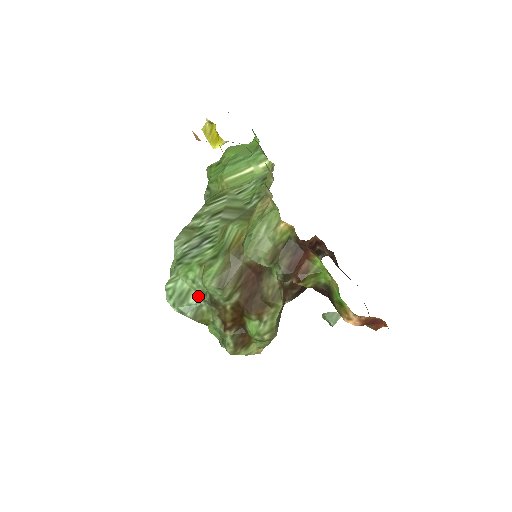
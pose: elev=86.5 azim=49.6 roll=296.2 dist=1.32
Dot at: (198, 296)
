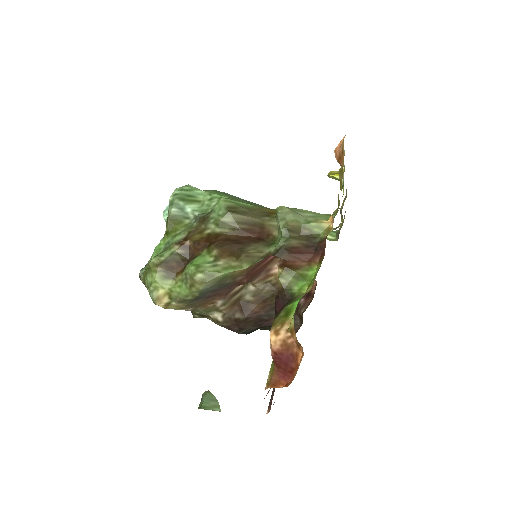
Dot at: (198, 210)
